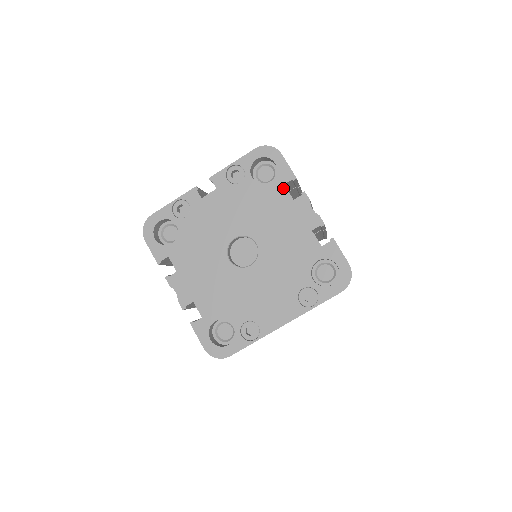
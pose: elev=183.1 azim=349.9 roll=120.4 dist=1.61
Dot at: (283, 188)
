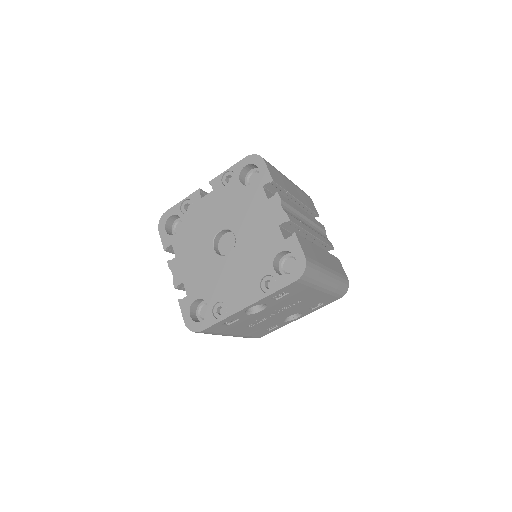
Dot at: (261, 189)
